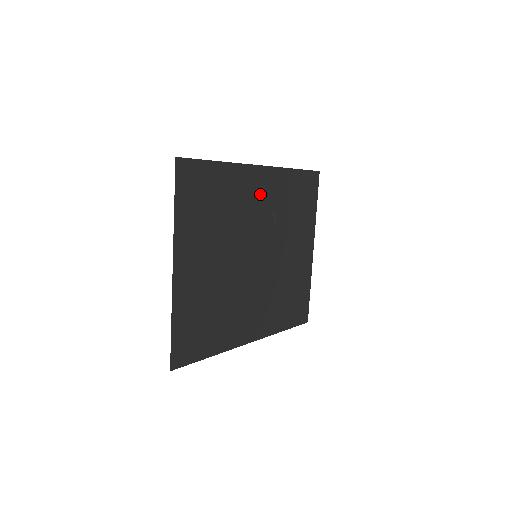
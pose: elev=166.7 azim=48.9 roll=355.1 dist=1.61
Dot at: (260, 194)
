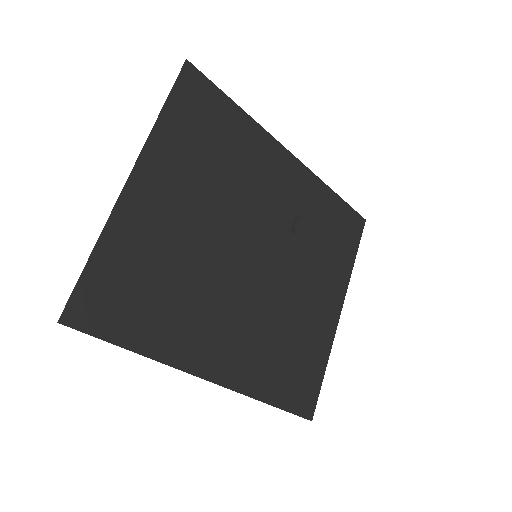
Dot at: (282, 184)
